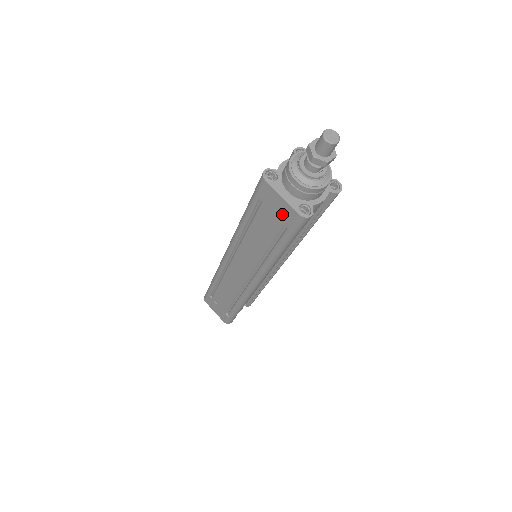
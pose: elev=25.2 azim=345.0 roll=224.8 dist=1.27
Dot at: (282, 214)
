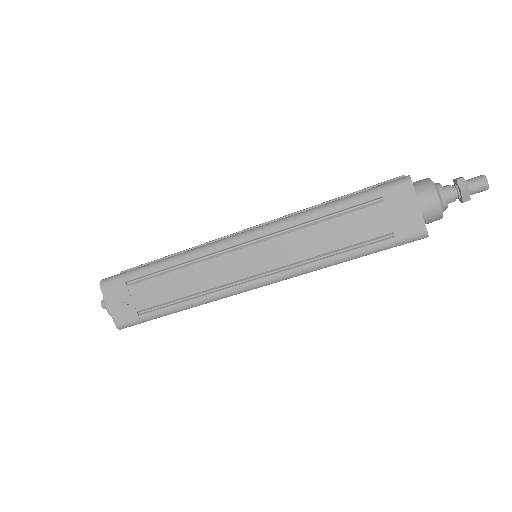
Dot at: (402, 222)
